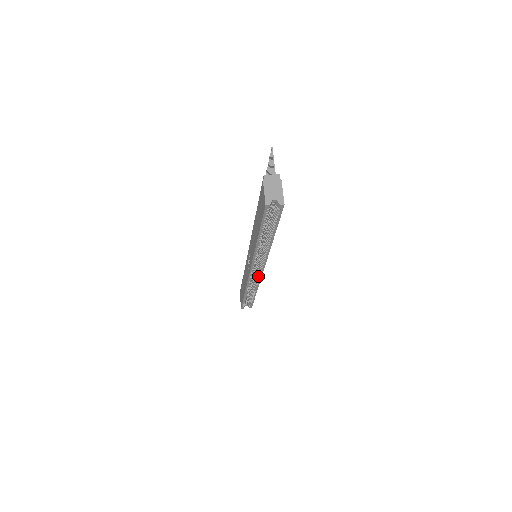
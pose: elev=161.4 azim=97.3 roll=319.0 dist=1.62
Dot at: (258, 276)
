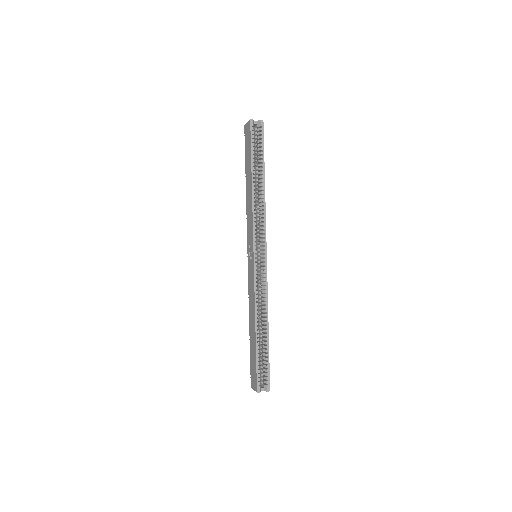
Dot at: (263, 272)
